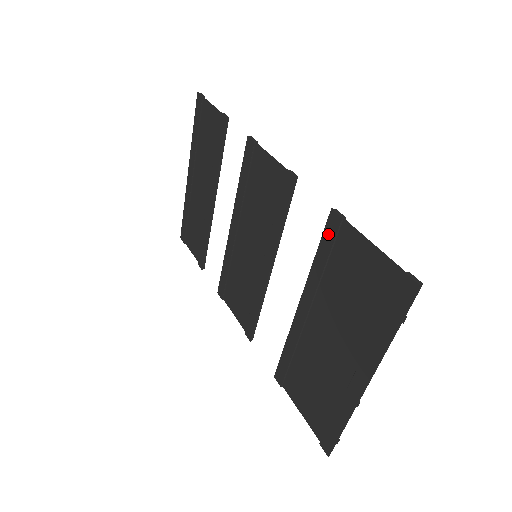
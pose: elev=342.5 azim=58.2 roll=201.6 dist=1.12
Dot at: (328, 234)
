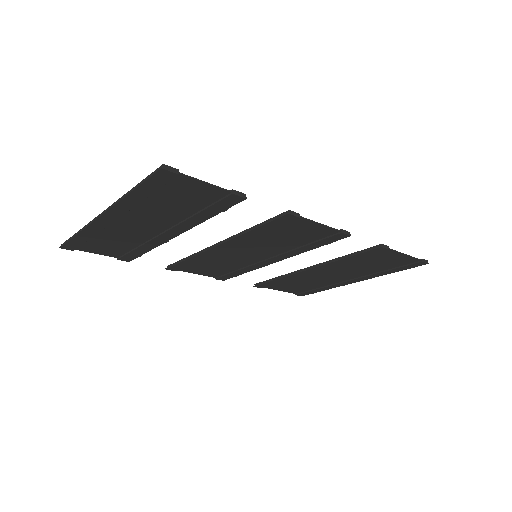
Dot at: (369, 253)
